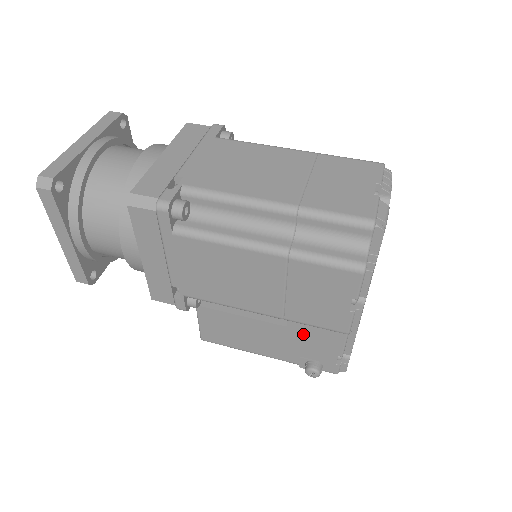
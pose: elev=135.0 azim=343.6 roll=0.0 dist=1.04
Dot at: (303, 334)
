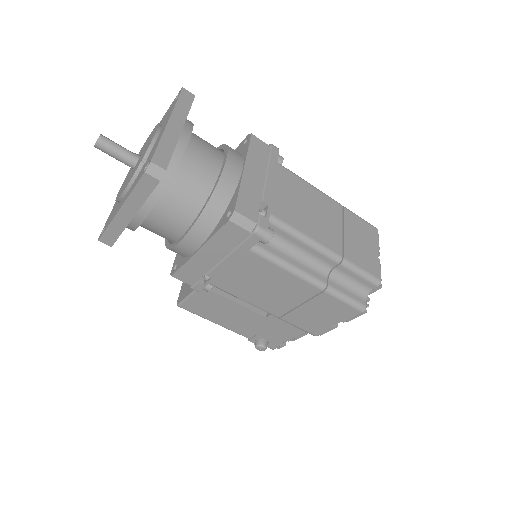
Dot at: (274, 324)
